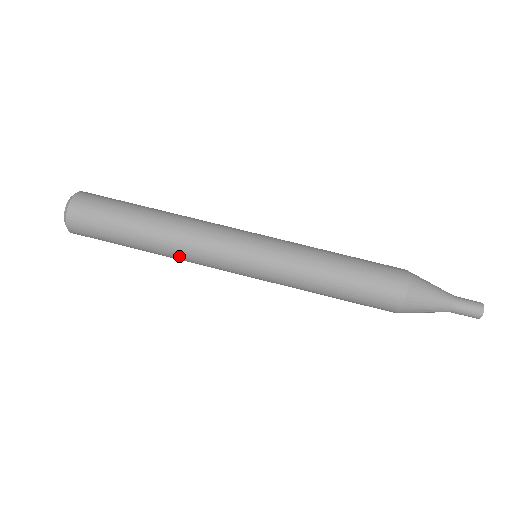
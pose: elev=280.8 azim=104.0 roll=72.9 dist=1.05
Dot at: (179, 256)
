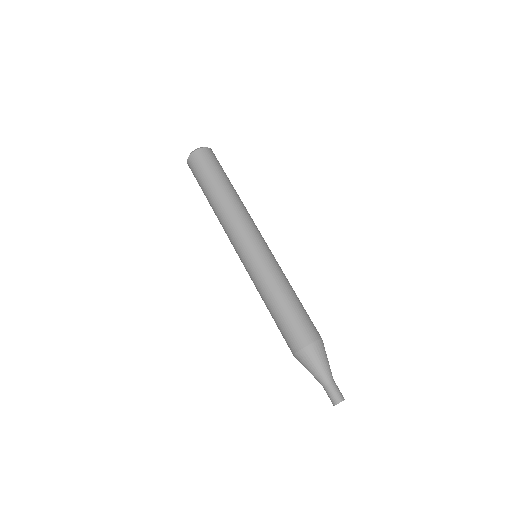
Dot at: occluded
